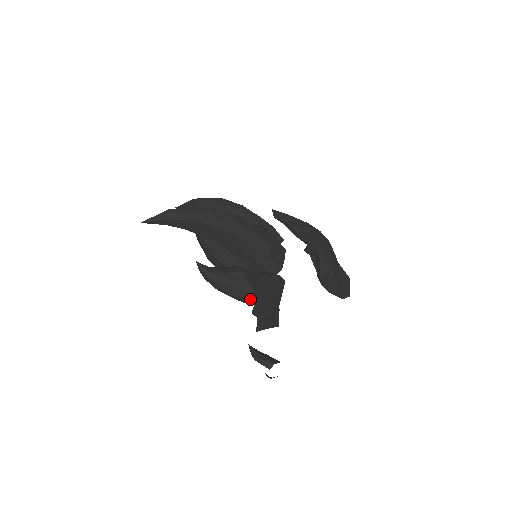
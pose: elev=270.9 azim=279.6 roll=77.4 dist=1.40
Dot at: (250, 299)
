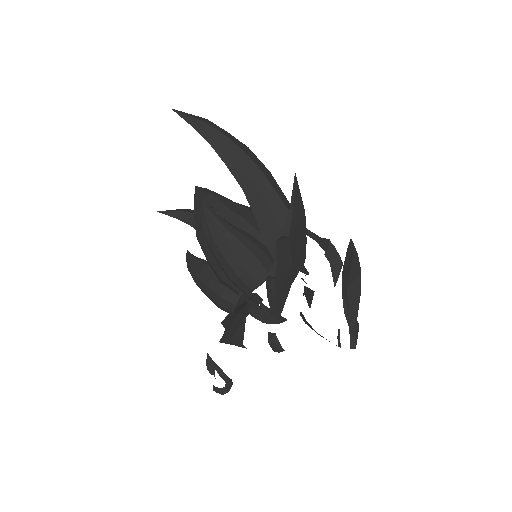
Dot at: (251, 270)
